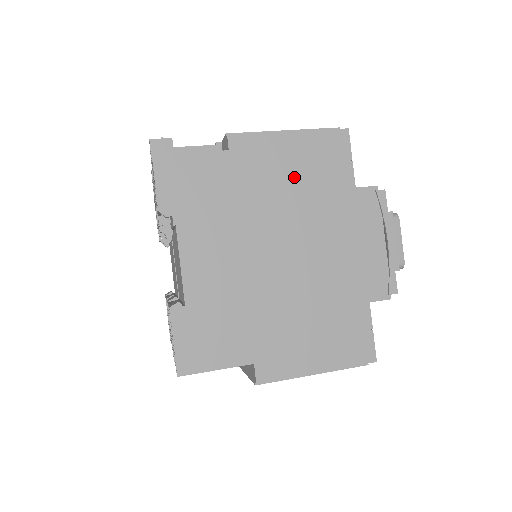
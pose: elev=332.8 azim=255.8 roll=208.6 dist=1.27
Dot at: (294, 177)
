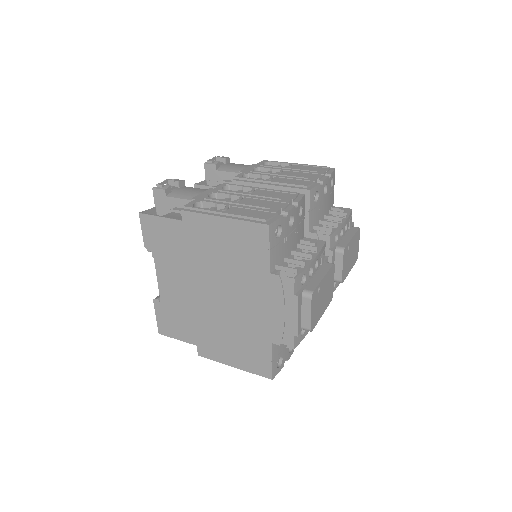
Dot at: (224, 250)
